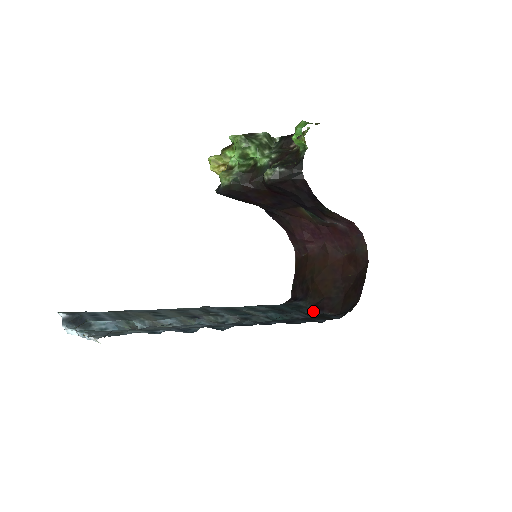
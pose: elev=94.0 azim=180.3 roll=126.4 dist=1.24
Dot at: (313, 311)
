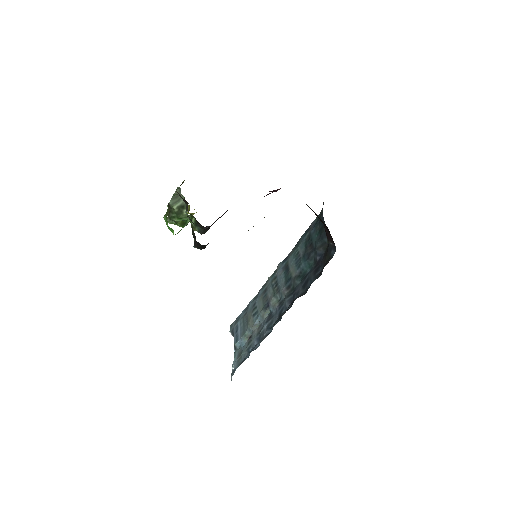
Dot at: (326, 237)
